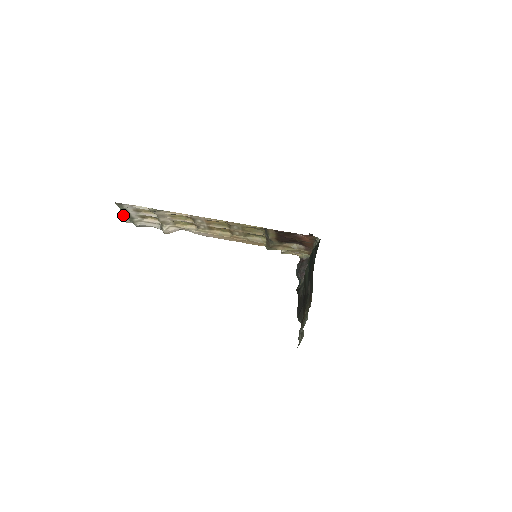
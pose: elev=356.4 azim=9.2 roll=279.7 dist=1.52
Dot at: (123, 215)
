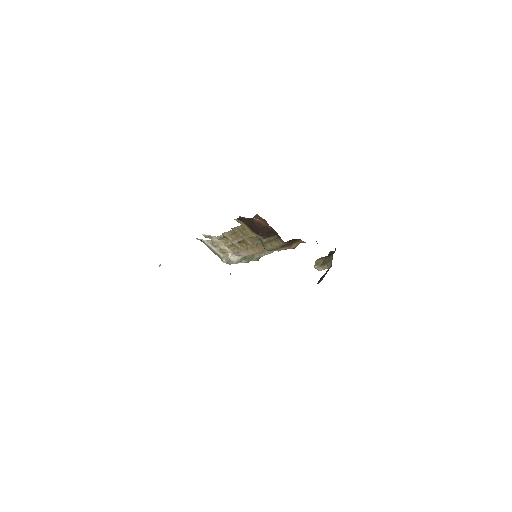
Dot at: occluded
